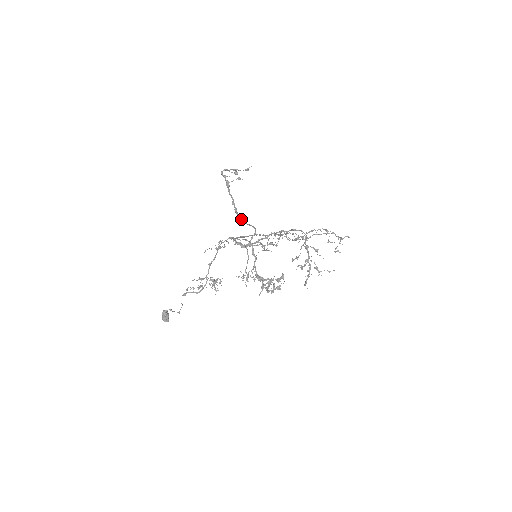
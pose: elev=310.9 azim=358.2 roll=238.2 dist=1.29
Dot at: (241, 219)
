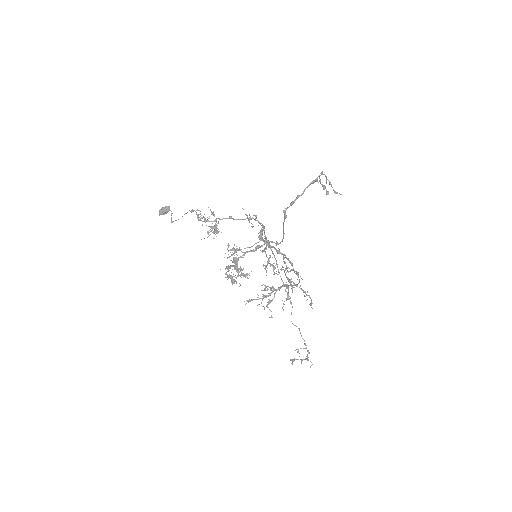
Dot at: occluded
